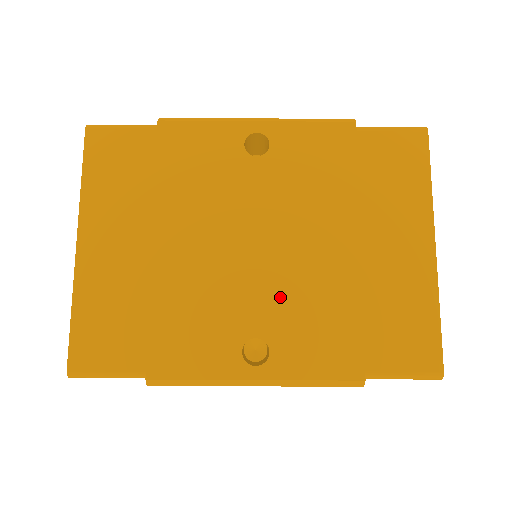
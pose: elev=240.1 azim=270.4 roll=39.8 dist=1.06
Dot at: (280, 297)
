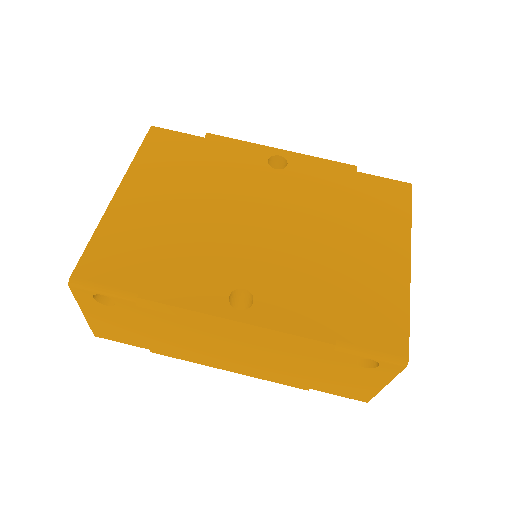
Dot at: (272, 264)
